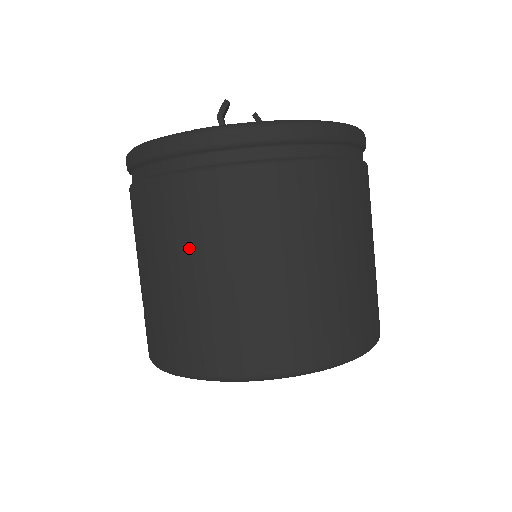
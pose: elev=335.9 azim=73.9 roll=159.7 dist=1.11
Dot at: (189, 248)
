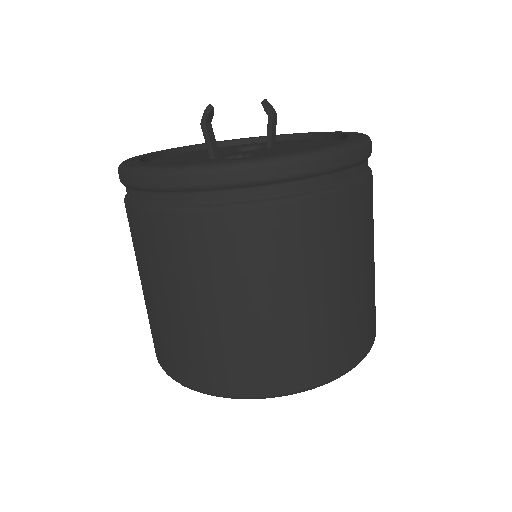
Dot at: (150, 274)
